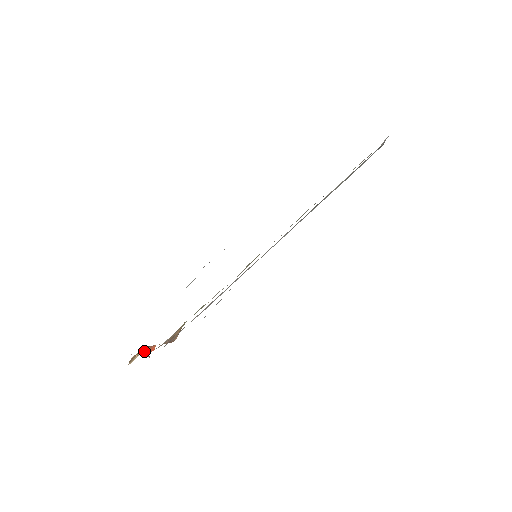
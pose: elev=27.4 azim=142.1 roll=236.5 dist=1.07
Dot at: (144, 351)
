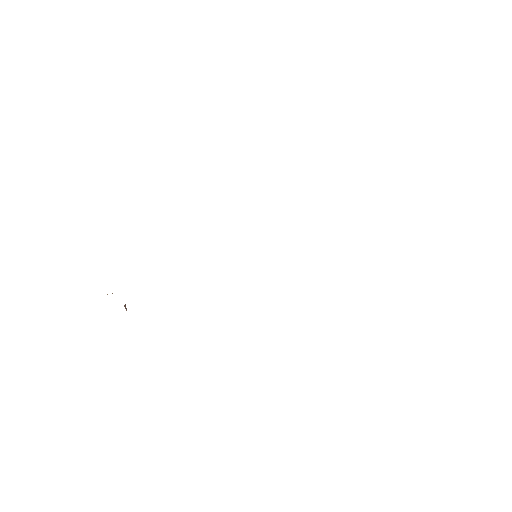
Dot at: occluded
